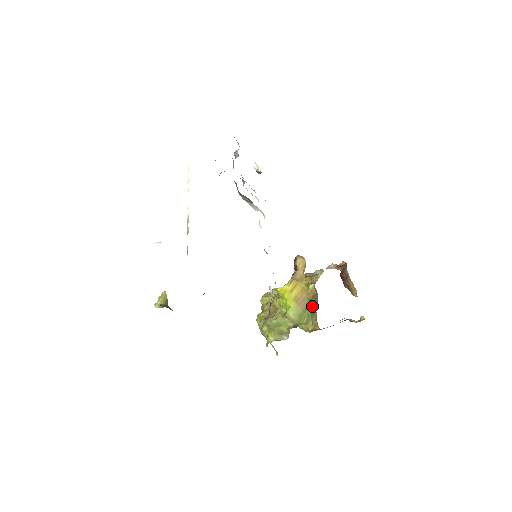
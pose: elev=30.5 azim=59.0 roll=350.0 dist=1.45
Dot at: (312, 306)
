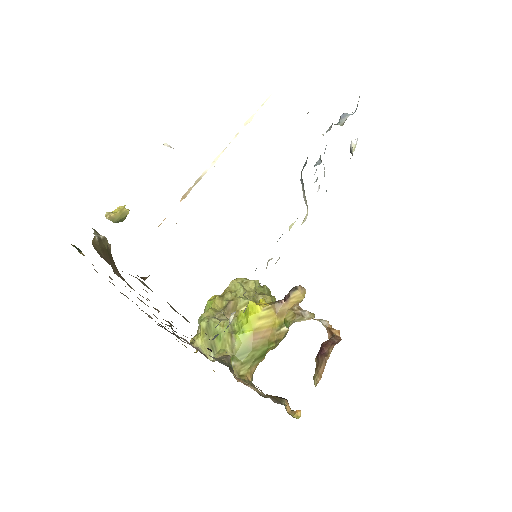
Dot at: (266, 350)
